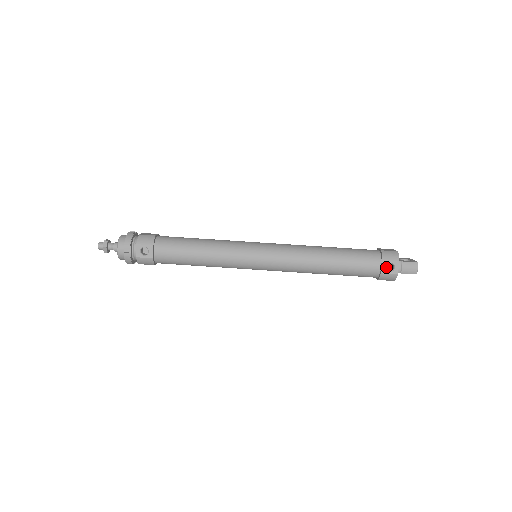
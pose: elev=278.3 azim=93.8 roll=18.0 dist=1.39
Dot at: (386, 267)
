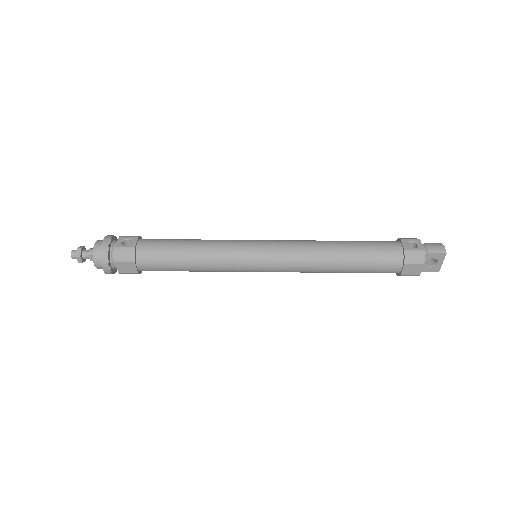
Dot at: occluded
